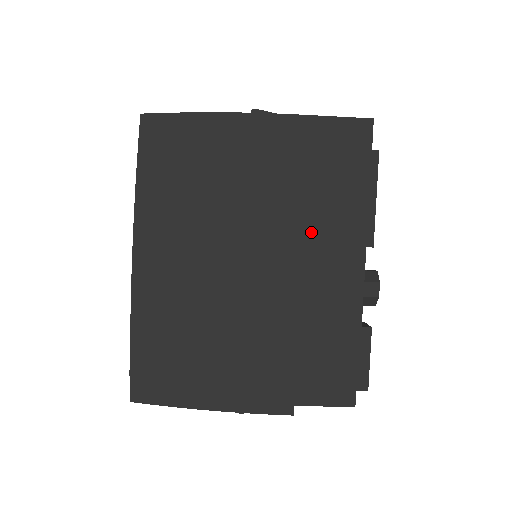
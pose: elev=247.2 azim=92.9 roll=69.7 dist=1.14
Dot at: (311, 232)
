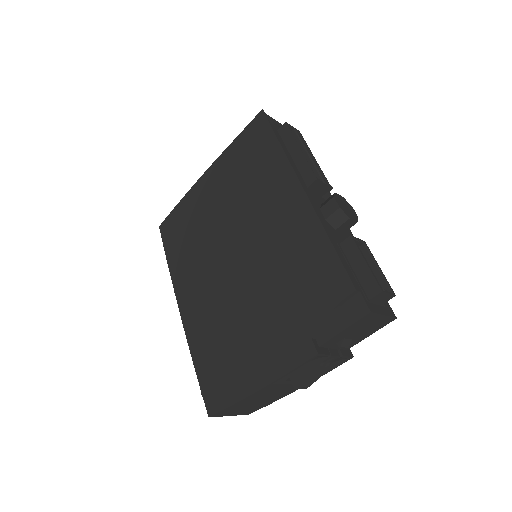
Dot at: (261, 205)
